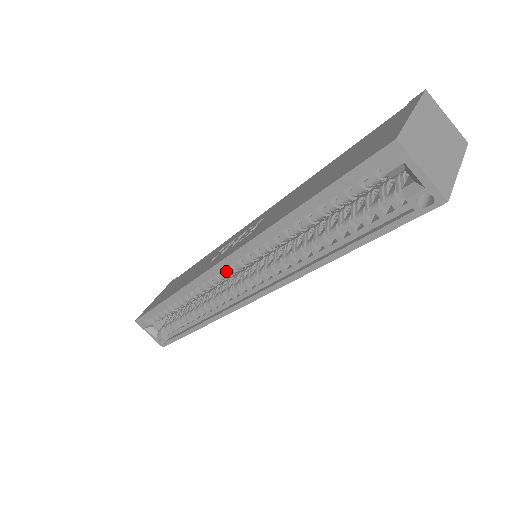
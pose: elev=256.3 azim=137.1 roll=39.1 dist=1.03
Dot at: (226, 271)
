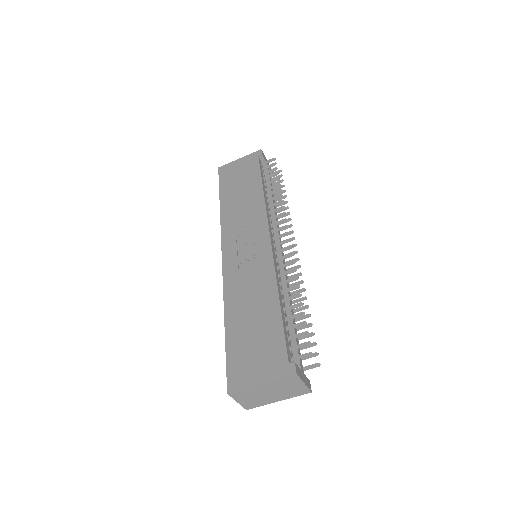
Dot at: occluded
